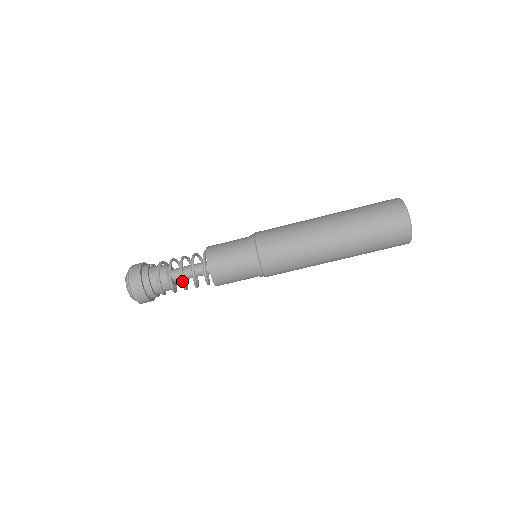
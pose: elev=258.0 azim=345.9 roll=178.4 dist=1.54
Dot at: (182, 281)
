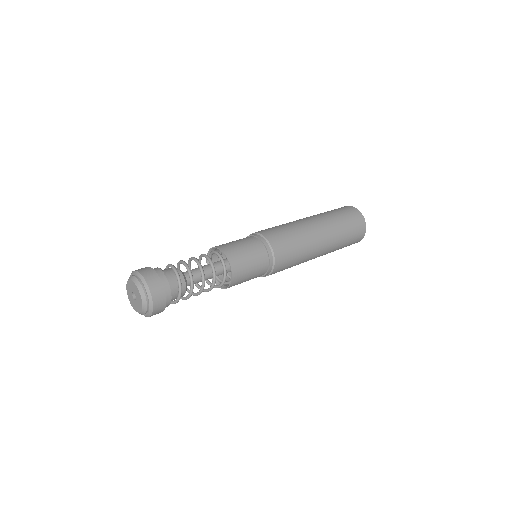
Dot at: (202, 291)
